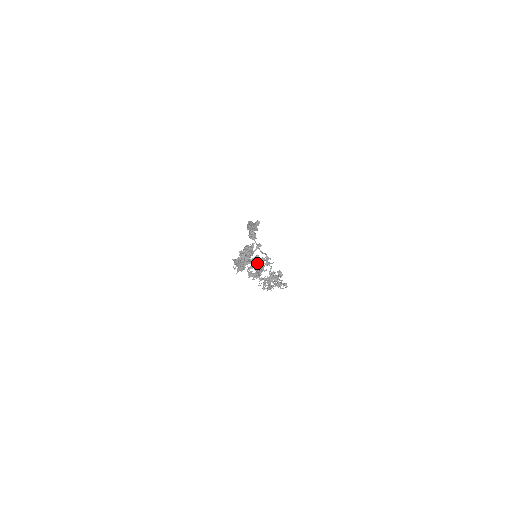
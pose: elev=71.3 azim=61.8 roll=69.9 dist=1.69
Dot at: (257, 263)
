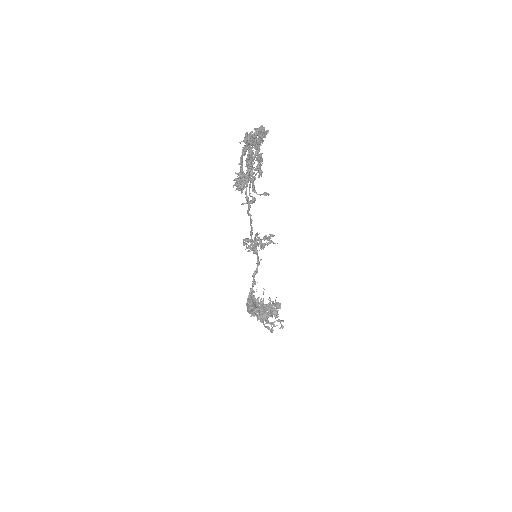
Dot at: occluded
